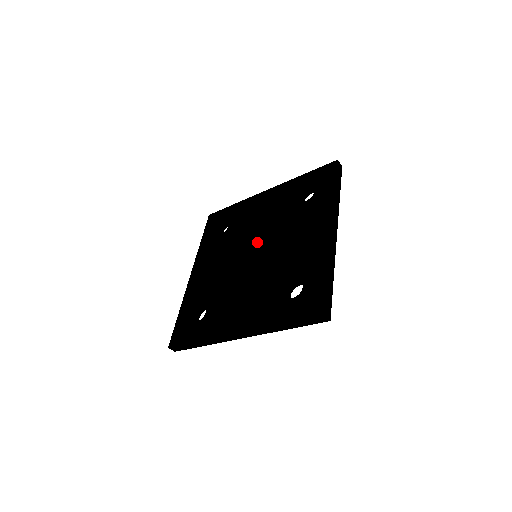
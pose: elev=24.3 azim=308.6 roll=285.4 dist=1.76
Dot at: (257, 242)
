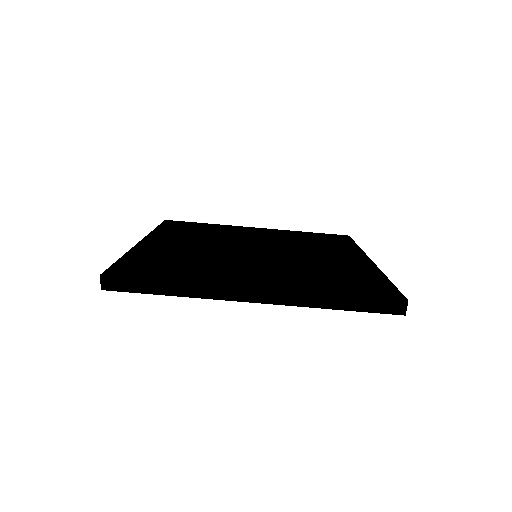
Dot at: (260, 246)
